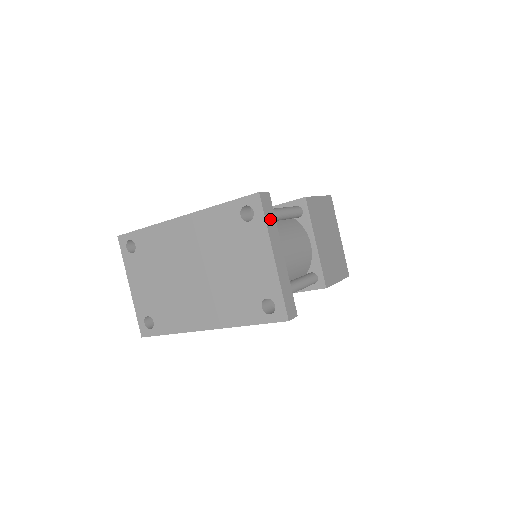
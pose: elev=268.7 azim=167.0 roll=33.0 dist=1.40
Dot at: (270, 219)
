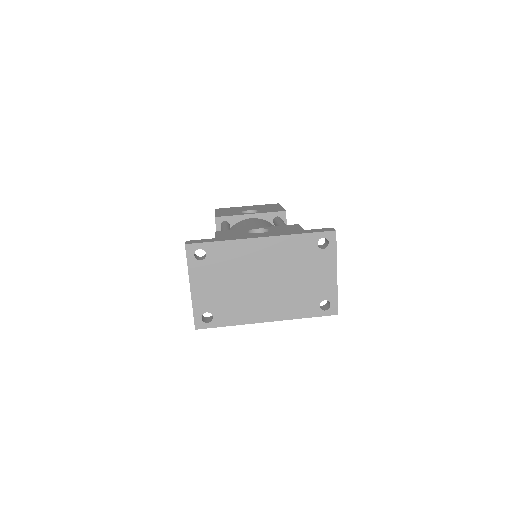
Dot at: occluded
